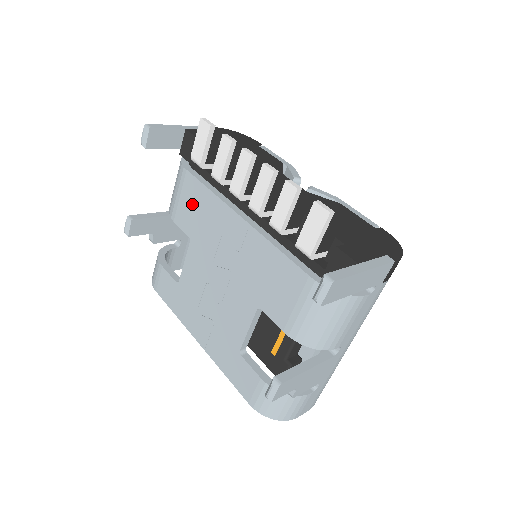
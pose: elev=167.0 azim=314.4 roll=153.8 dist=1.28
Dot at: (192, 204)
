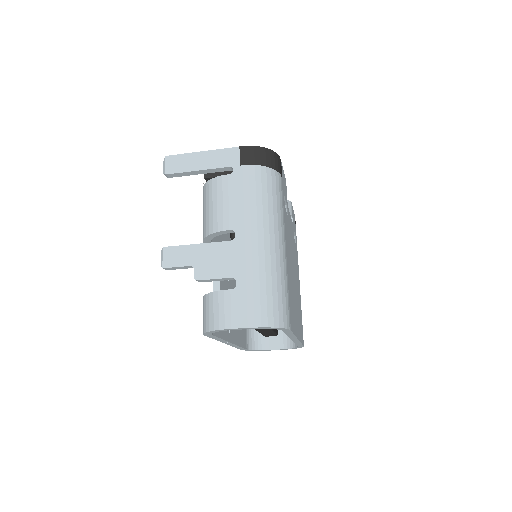
Dot at: occluded
